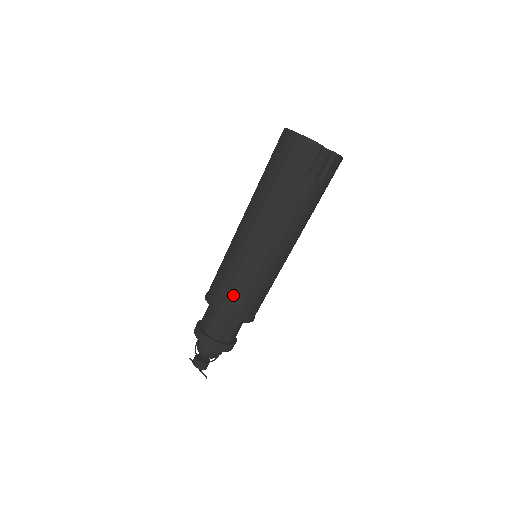
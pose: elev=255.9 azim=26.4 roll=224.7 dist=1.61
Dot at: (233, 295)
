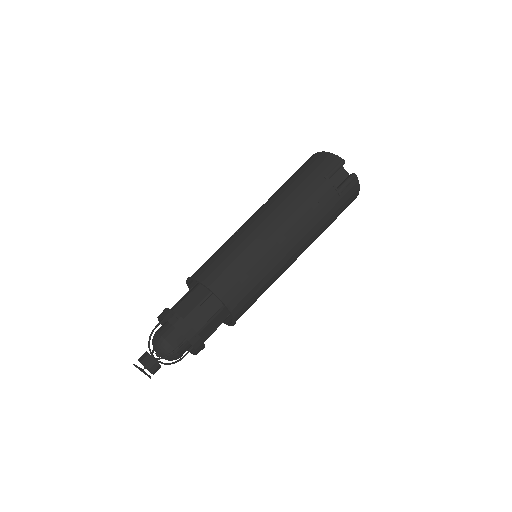
Dot at: (224, 267)
